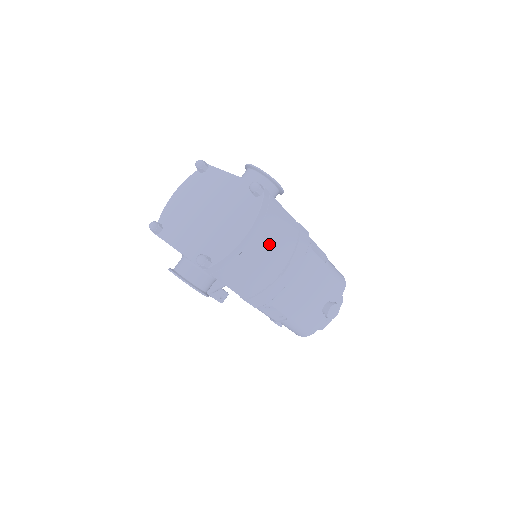
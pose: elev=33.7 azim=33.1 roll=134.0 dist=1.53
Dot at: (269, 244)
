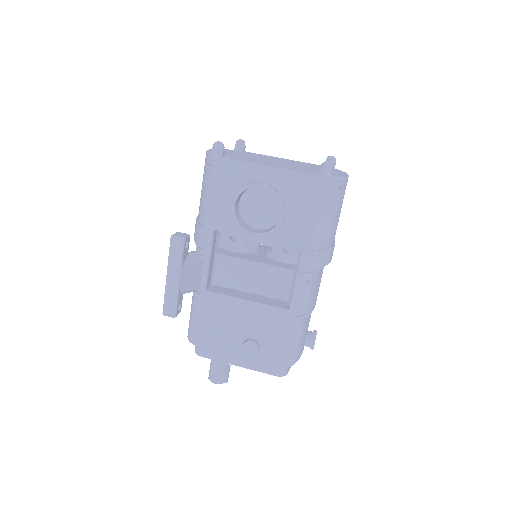
Dot at: occluded
